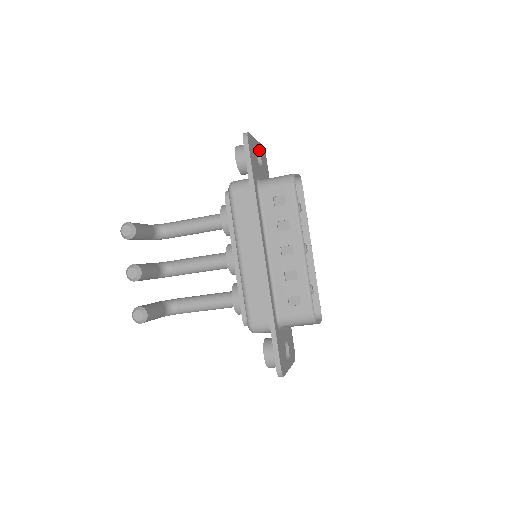
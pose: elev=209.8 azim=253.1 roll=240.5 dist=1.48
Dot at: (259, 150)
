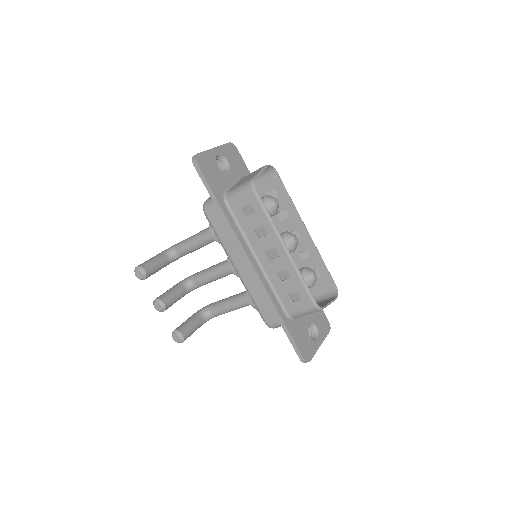
Dot at: (222, 155)
